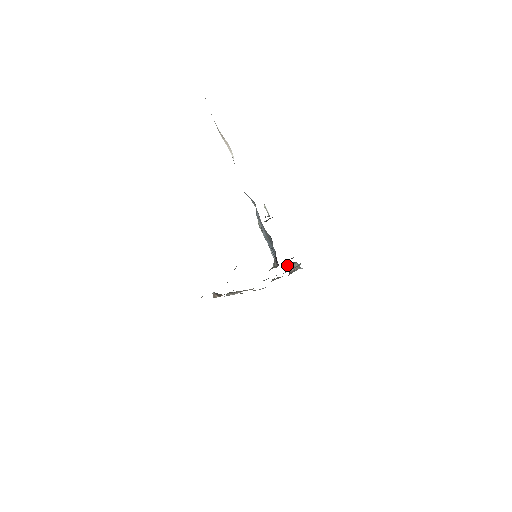
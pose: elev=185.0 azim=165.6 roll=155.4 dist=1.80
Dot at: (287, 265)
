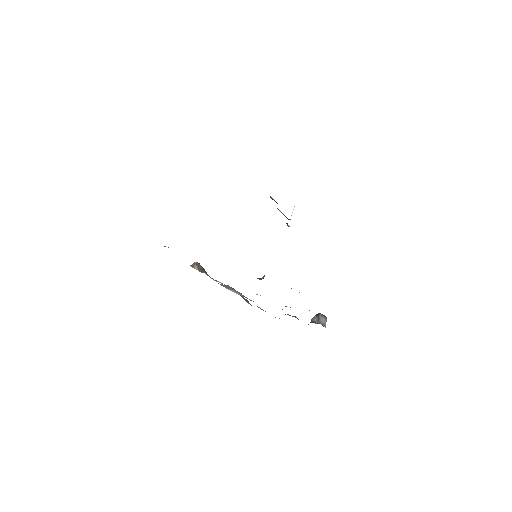
Dot at: occluded
